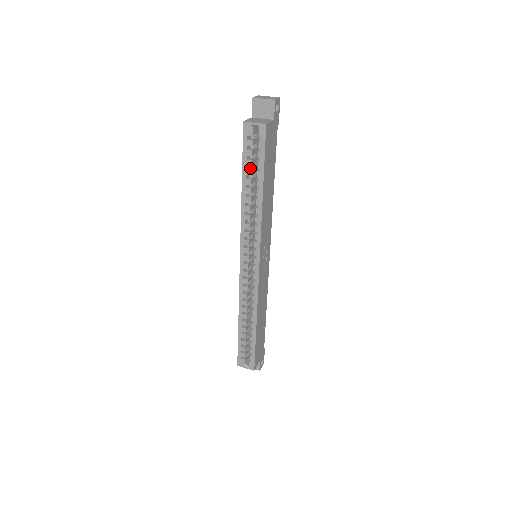
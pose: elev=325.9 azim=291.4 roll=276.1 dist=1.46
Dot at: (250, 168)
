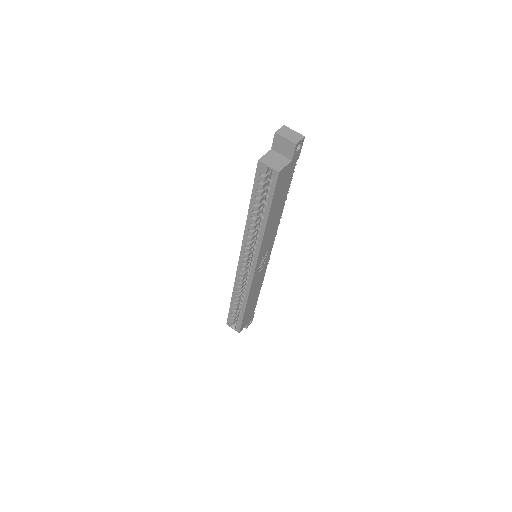
Dot at: (259, 197)
